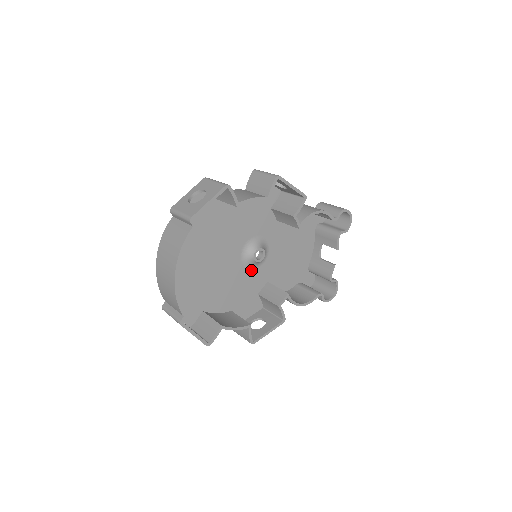
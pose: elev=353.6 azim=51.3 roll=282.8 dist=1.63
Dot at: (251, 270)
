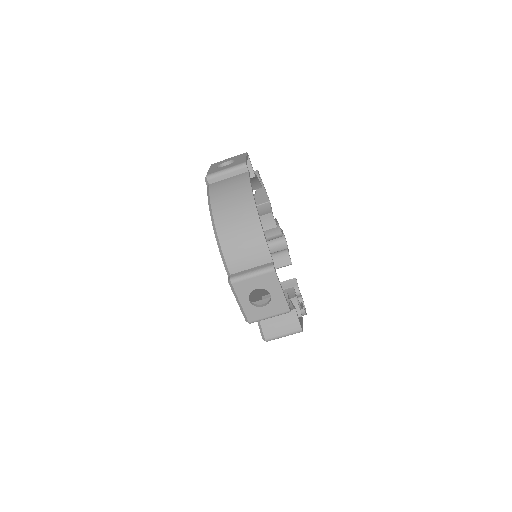
Dot at: occluded
